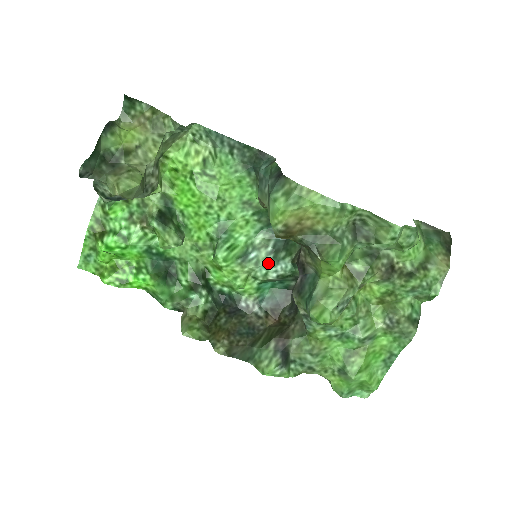
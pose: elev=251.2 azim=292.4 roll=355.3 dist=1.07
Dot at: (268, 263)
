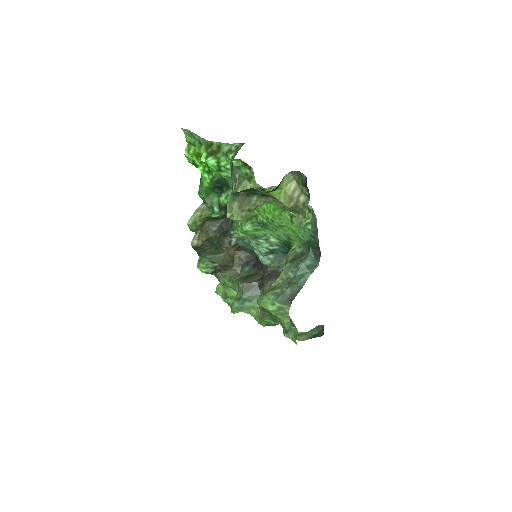
Dot at: (261, 250)
